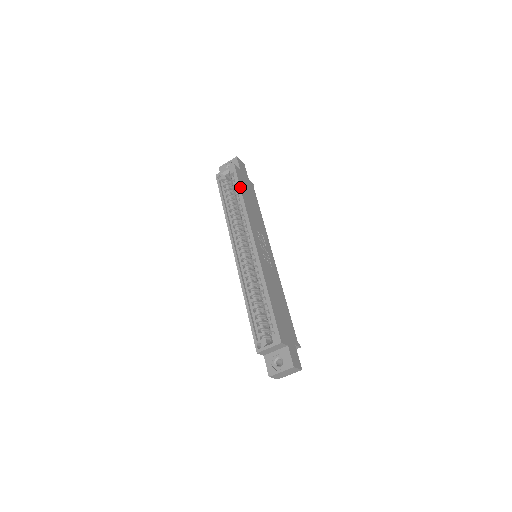
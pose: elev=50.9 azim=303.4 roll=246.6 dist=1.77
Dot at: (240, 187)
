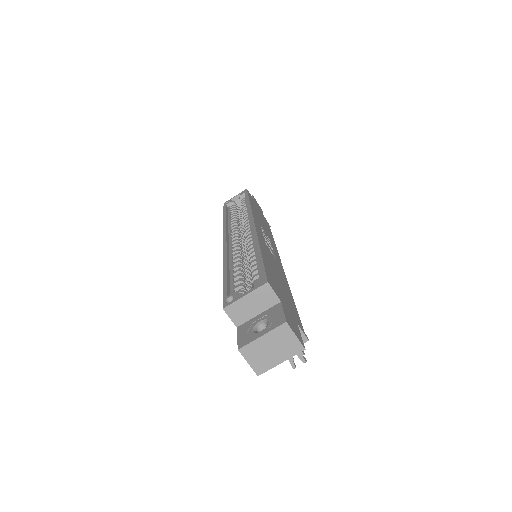
Dot at: (248, 197)
